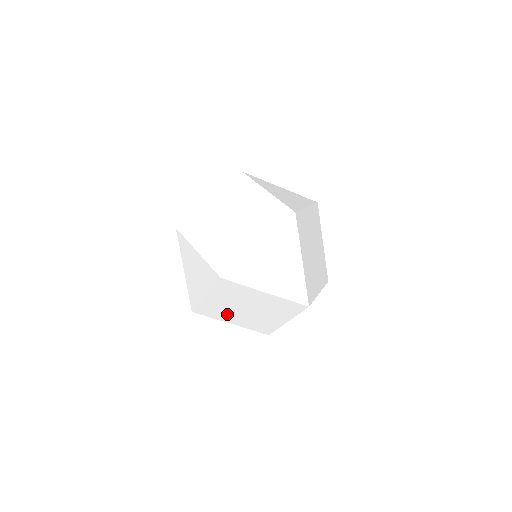
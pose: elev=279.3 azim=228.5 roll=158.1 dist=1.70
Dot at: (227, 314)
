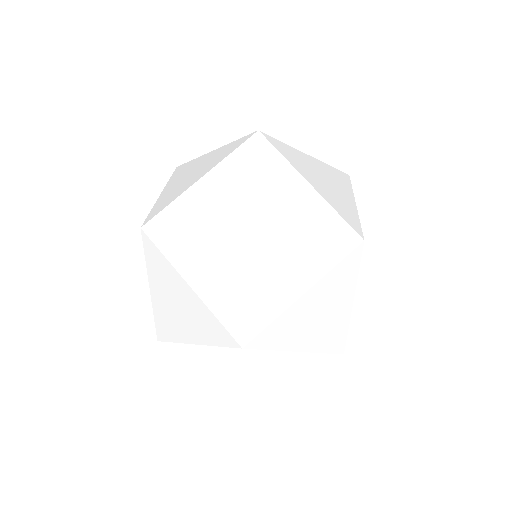
Dot at: occluded
